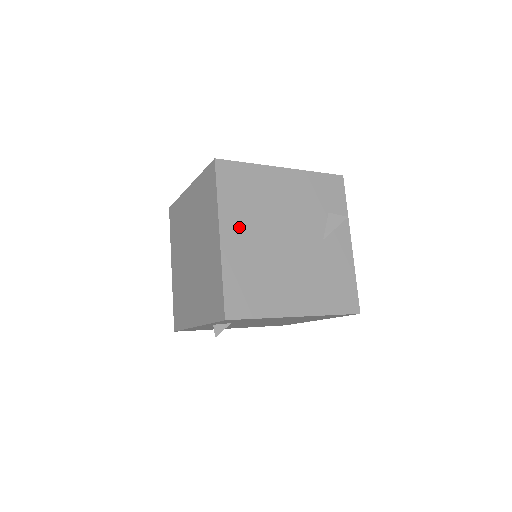
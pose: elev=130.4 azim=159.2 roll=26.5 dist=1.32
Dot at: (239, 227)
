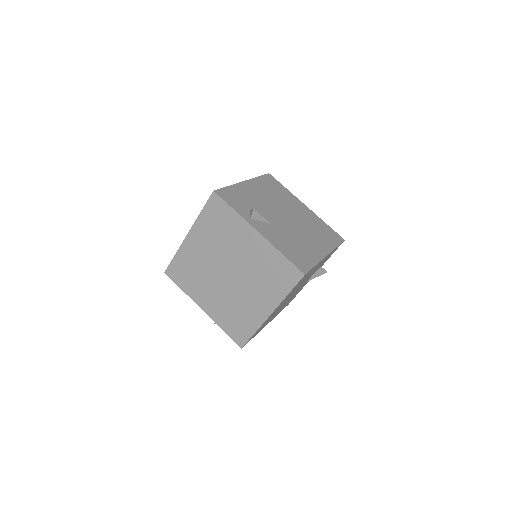
Dot at: occluded
